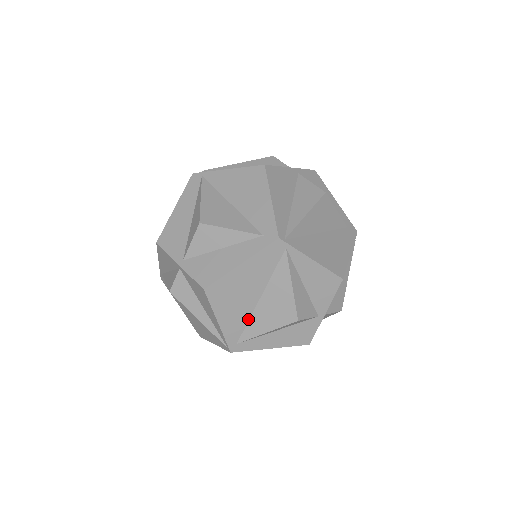
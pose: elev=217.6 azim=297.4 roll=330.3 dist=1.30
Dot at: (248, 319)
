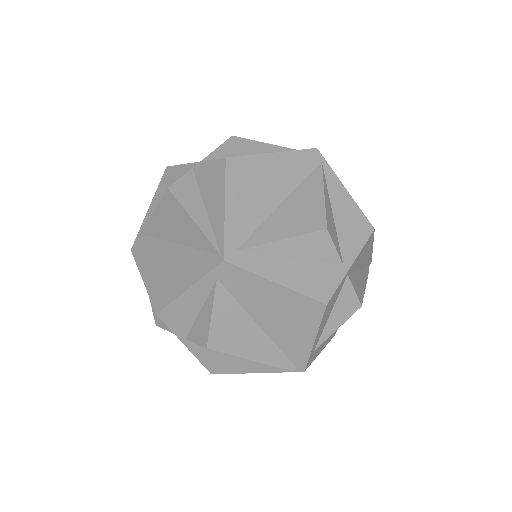
Dot at: (261, 222)
